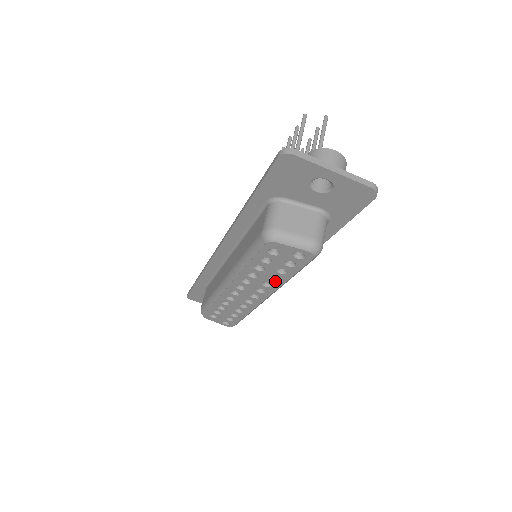
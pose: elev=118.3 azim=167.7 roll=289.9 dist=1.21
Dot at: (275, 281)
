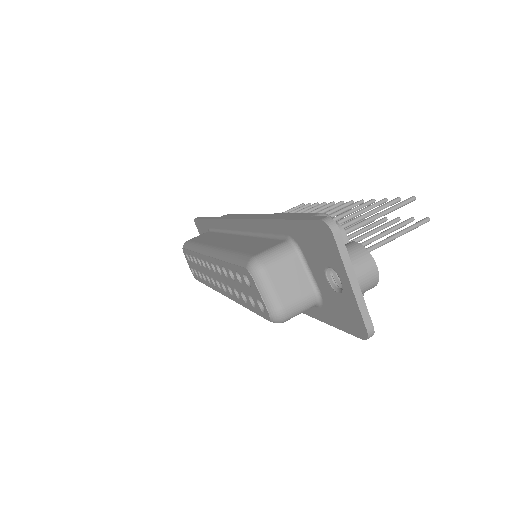
Dot at: (236, 295)
